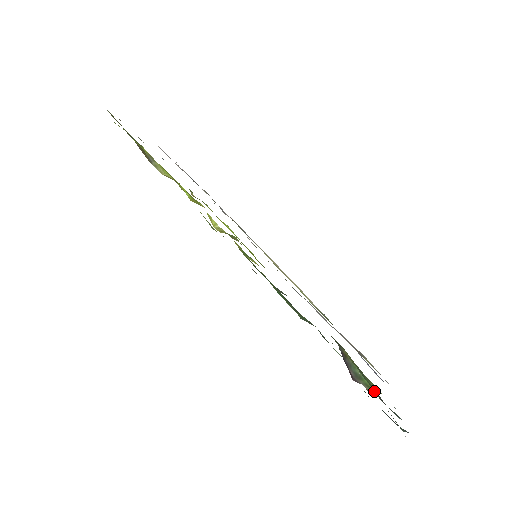
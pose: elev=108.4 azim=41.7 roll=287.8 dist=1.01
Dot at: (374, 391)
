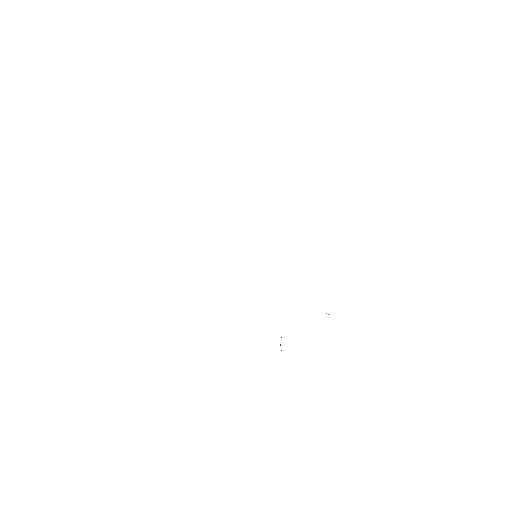
Dot at: occluded
